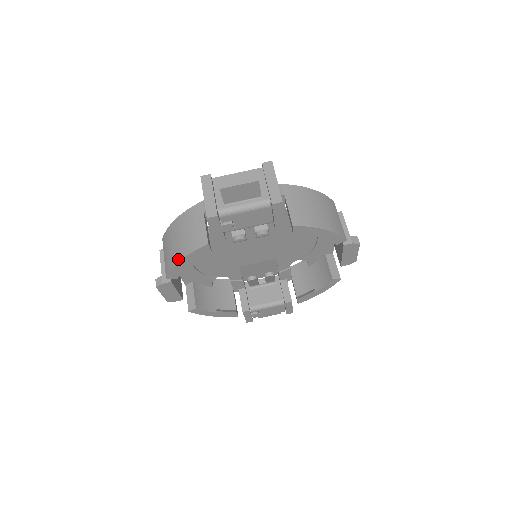
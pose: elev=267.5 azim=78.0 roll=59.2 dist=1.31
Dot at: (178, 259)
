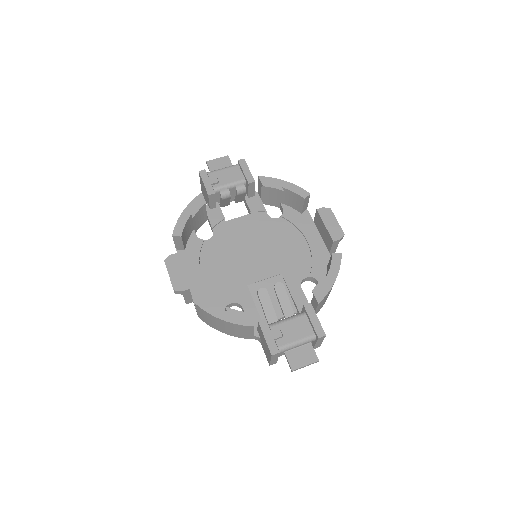
Dot at: (182, 214)
